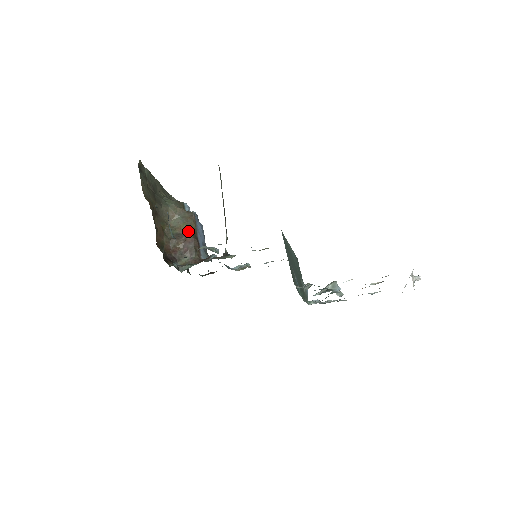
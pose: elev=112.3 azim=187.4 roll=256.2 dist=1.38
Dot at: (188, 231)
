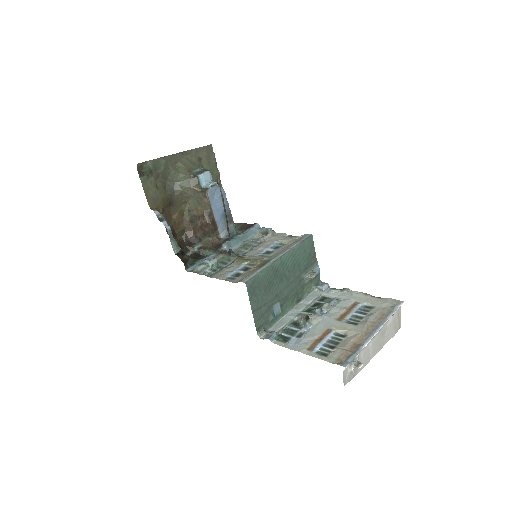
Dot at: (203, 214)
